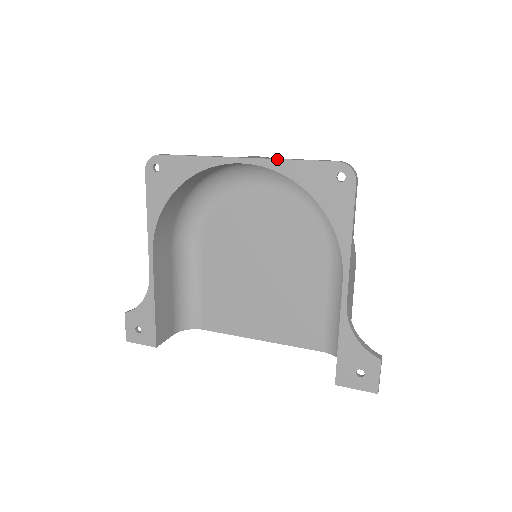
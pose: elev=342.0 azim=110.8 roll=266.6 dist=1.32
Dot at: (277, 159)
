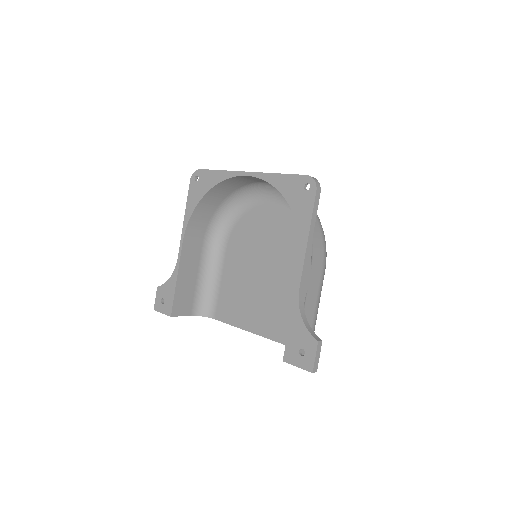
Dot at: (269, 173)
